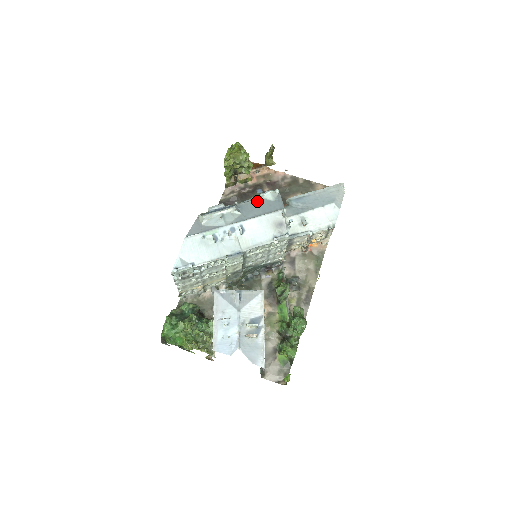
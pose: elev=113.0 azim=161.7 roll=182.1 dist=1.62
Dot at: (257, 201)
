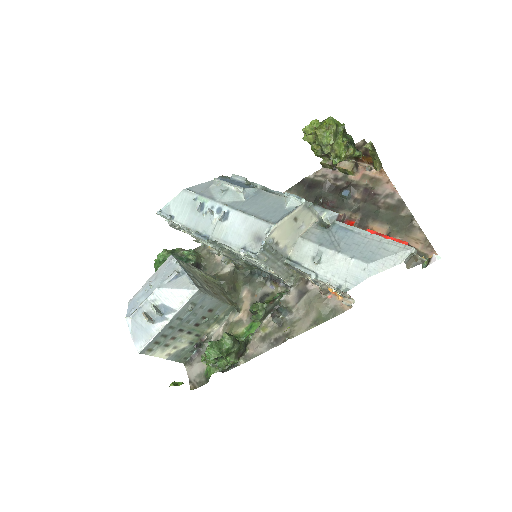
Dot at: (275, 198)
